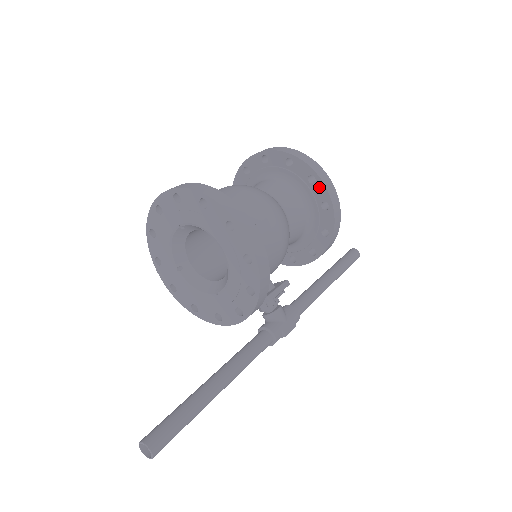
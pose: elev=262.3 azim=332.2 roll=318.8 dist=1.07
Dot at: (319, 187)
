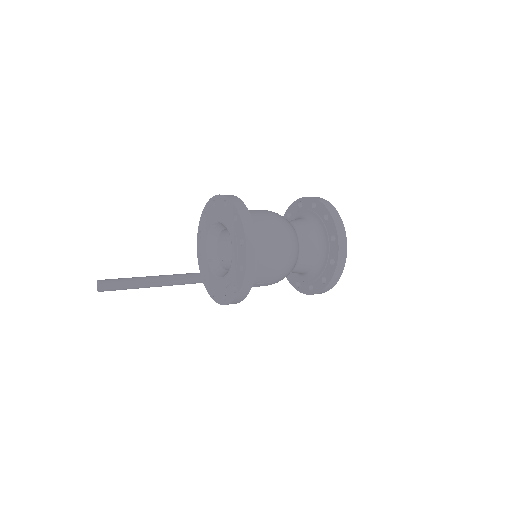
Dot at: (320, 286)
